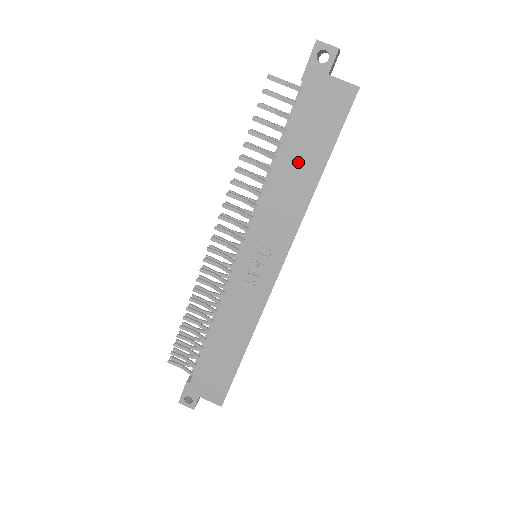
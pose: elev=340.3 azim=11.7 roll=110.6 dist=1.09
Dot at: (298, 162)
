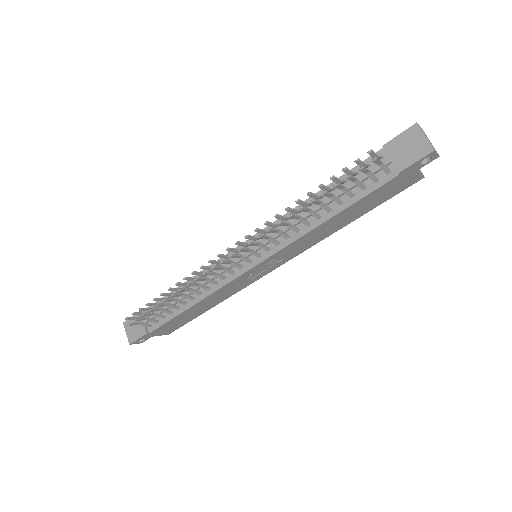
Dot at: (346, 216)
